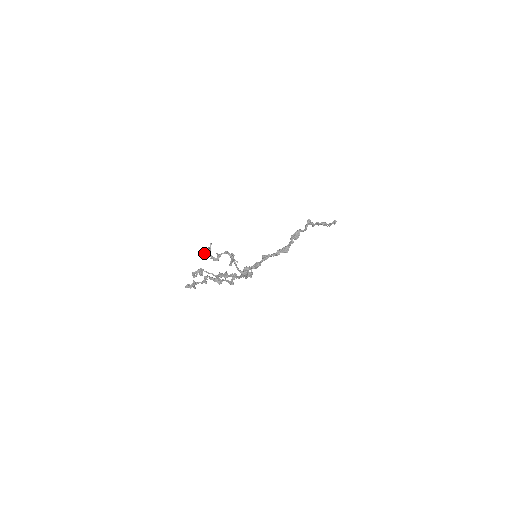
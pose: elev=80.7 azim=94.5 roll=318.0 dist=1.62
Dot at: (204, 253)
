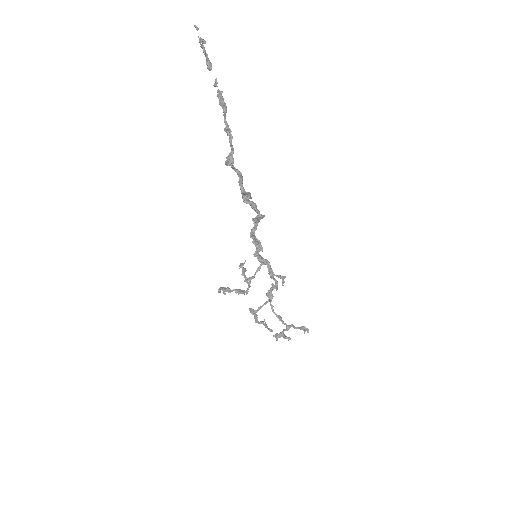
Dot at: occluded
